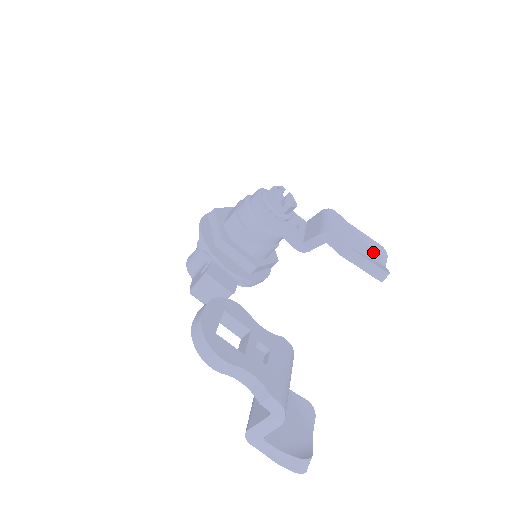
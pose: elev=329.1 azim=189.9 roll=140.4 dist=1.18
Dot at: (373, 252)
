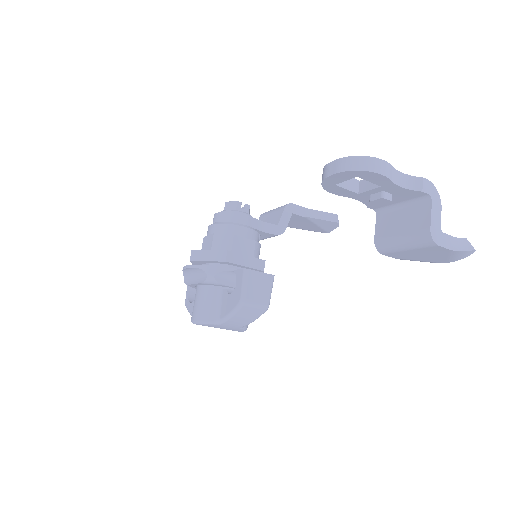
Dot at: occluded
